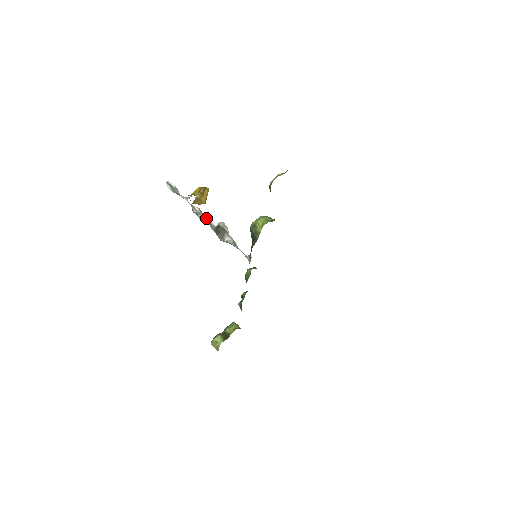
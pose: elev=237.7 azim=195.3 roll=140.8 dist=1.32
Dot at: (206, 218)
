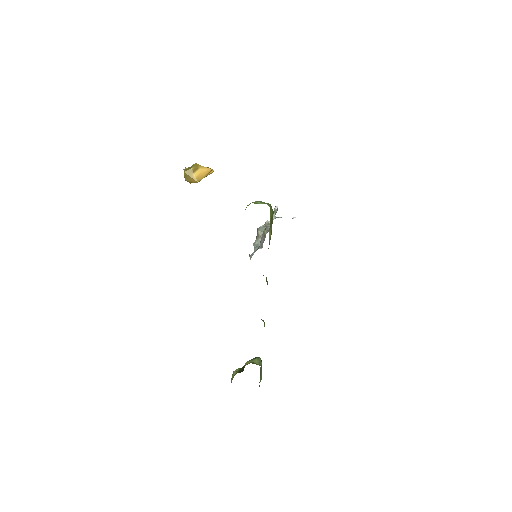
Dot at: occluded
